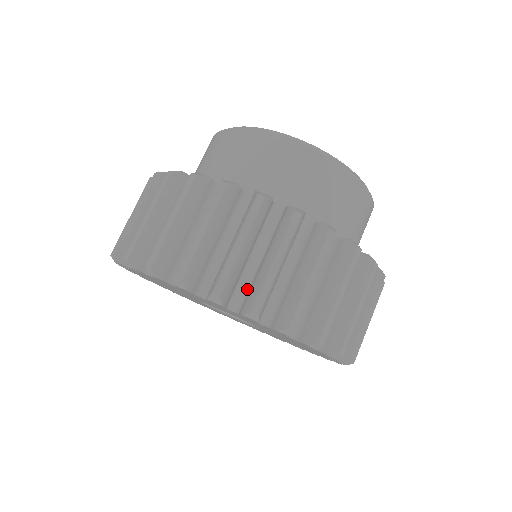
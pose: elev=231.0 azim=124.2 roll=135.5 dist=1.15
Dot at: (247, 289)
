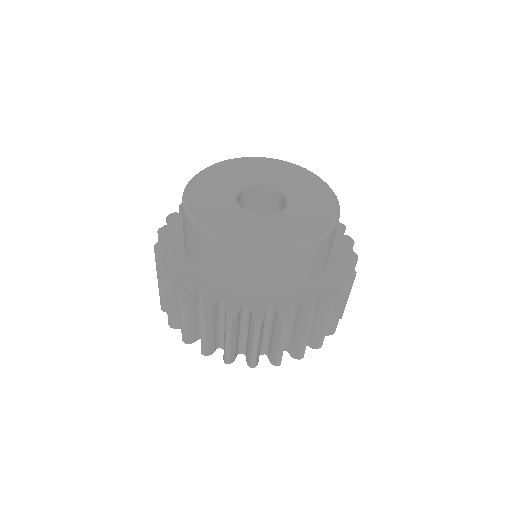
Dot at: occluded
